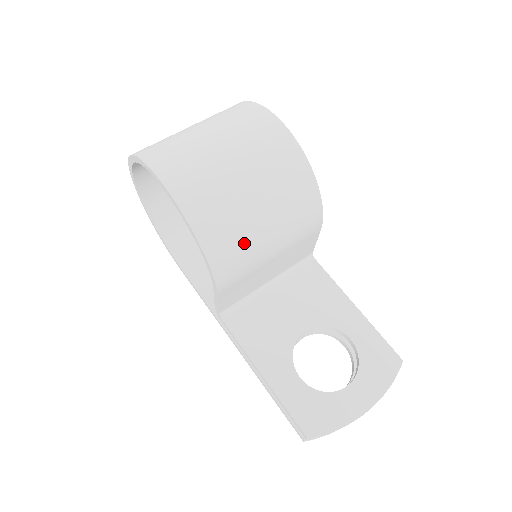
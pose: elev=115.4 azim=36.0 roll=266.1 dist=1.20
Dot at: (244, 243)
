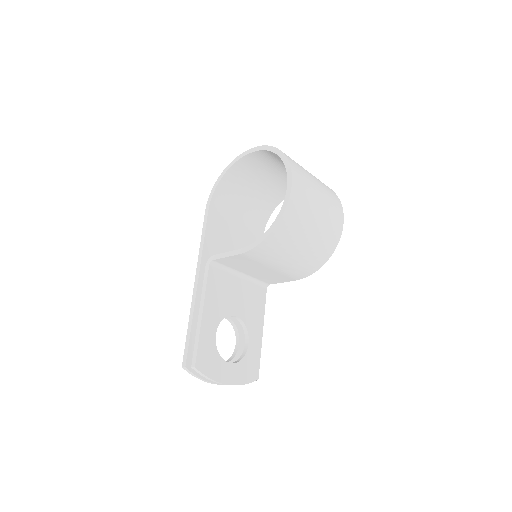
Dot at: (282, 249)
